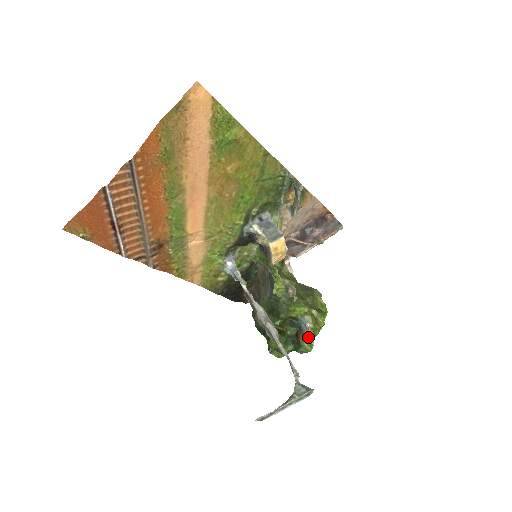
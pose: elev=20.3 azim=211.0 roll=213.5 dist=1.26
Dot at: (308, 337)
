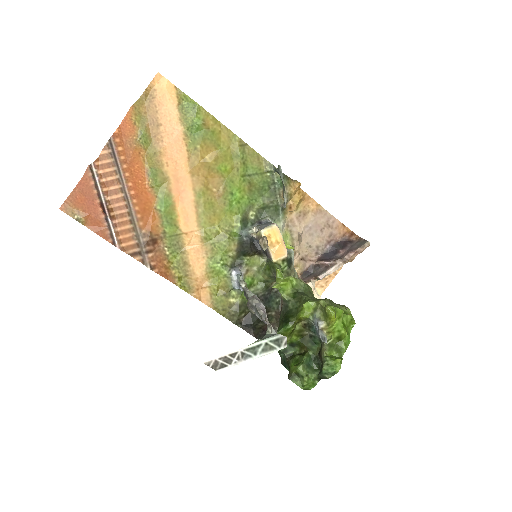
Dot at: (322, 338)
